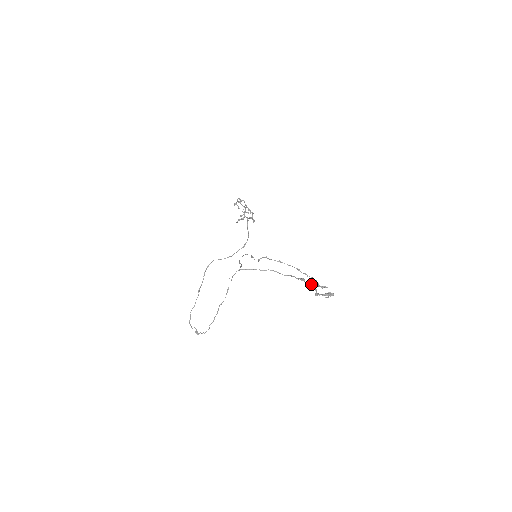
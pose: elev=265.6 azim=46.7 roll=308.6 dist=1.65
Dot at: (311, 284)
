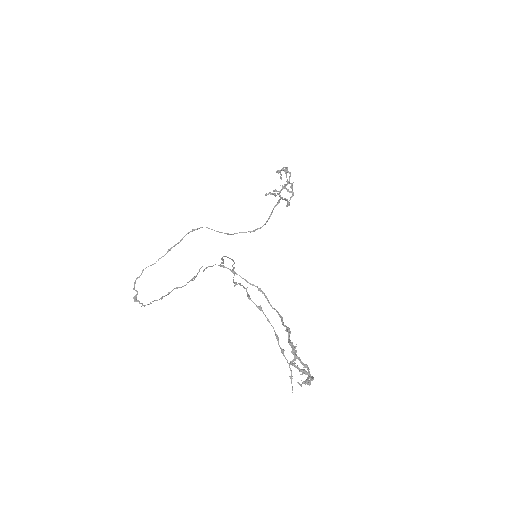
Dot at: (292, 348)
